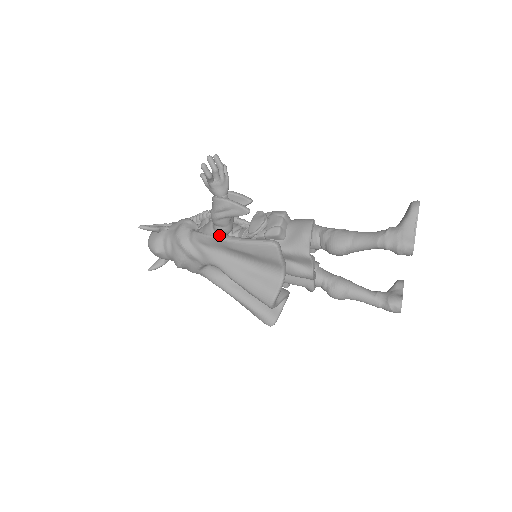
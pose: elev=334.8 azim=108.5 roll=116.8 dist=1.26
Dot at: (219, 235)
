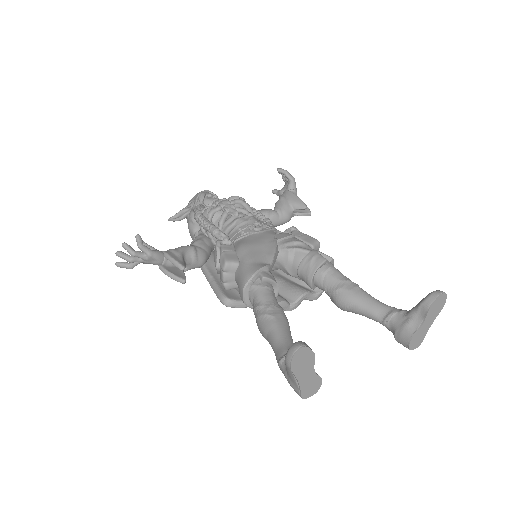
Dot at: occluded
